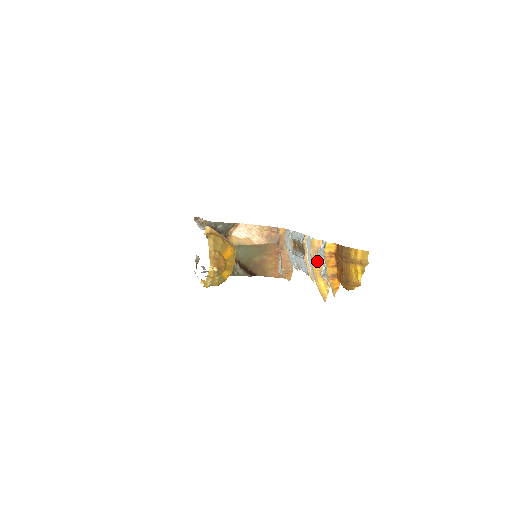
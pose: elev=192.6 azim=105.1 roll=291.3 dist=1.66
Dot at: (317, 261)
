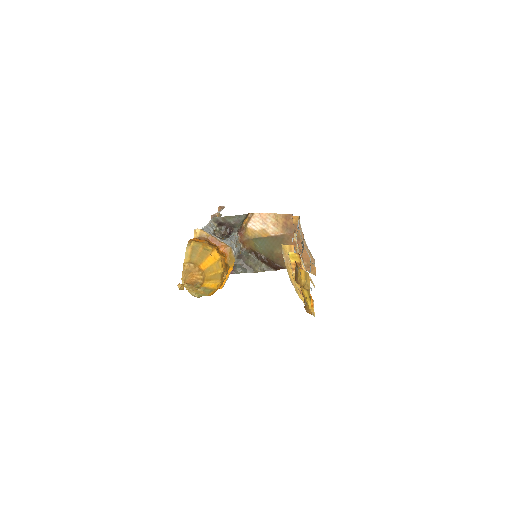
Dot at: occluded
